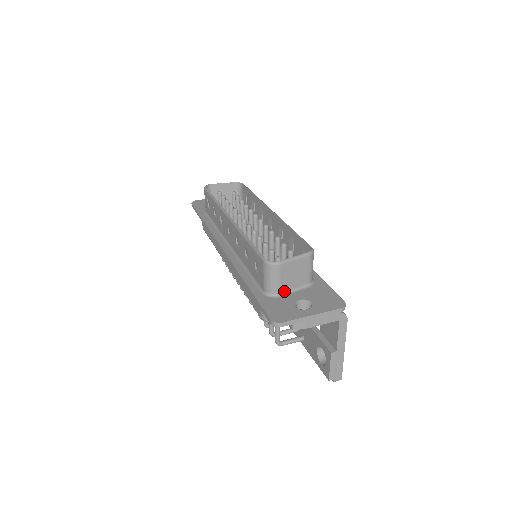
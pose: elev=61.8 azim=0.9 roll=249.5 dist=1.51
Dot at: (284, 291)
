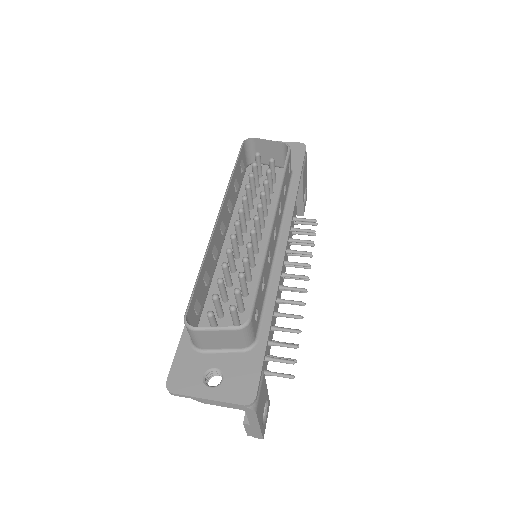
Dot at: (208, 348)
